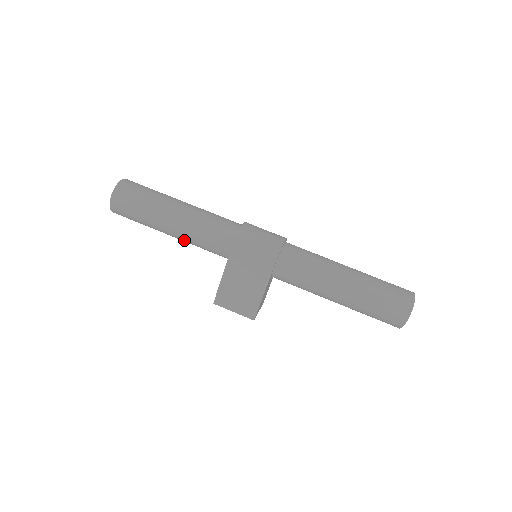
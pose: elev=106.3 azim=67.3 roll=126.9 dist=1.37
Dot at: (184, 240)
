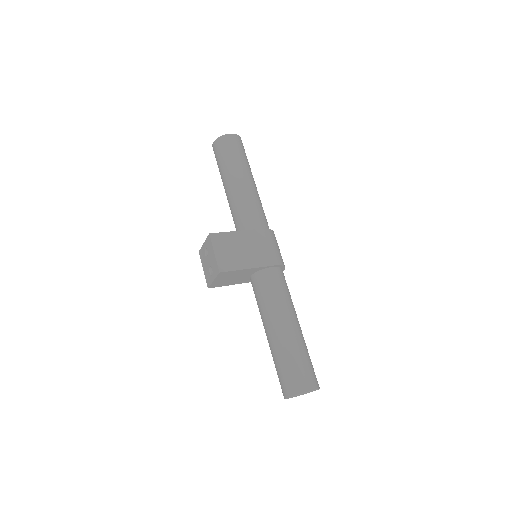
Dot at: (236, 195)
